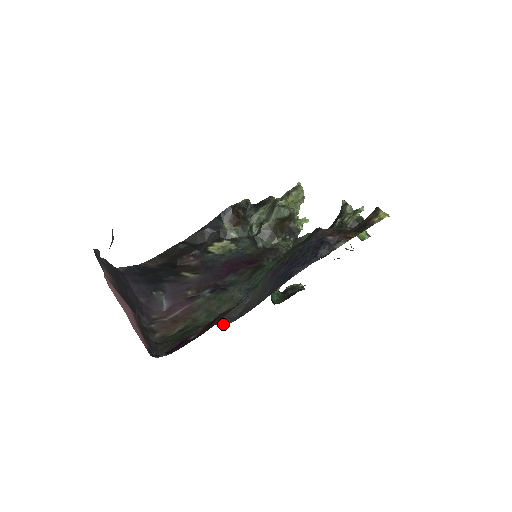
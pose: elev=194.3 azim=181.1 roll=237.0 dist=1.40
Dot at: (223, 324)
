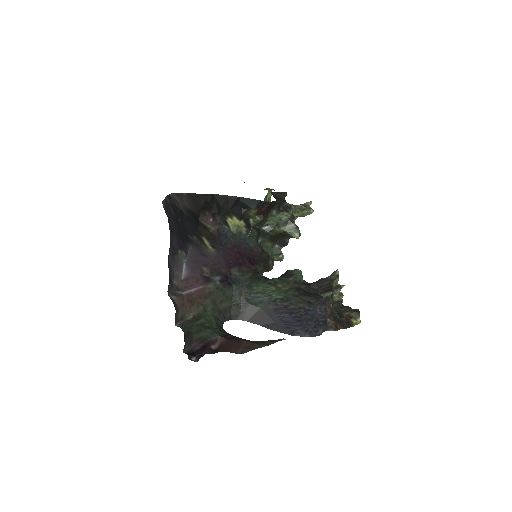
Dot at: (221, 324)
